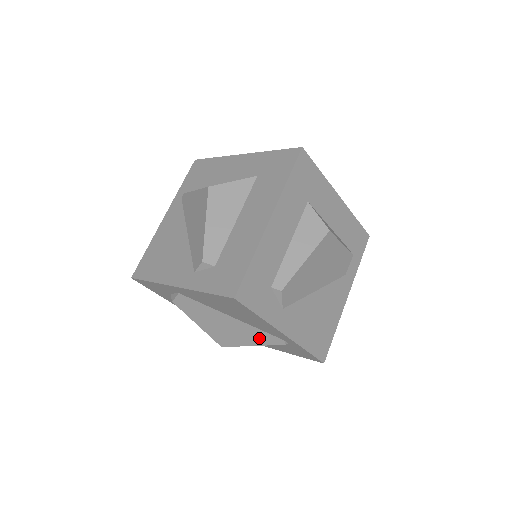
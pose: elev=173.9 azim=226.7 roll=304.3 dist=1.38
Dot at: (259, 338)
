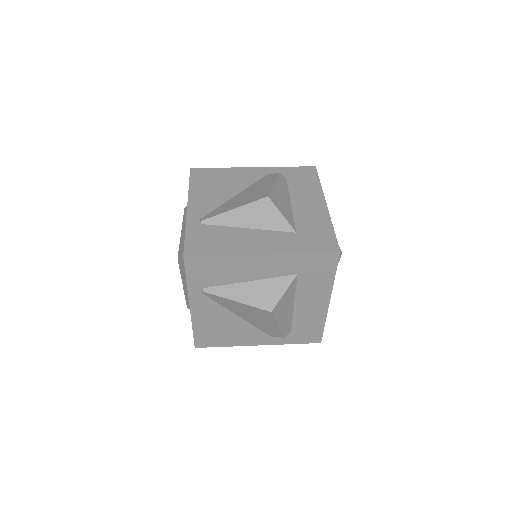
Dot at: occluded
